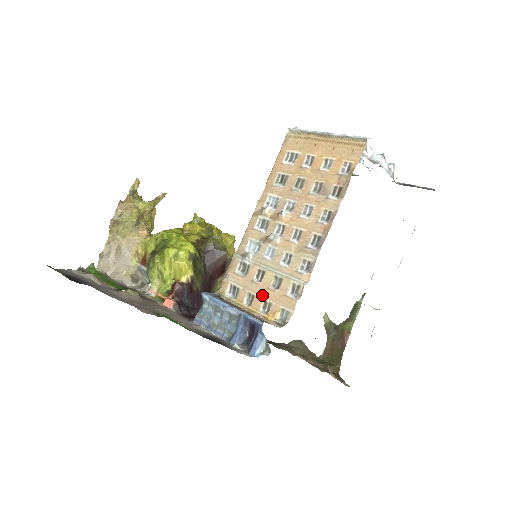
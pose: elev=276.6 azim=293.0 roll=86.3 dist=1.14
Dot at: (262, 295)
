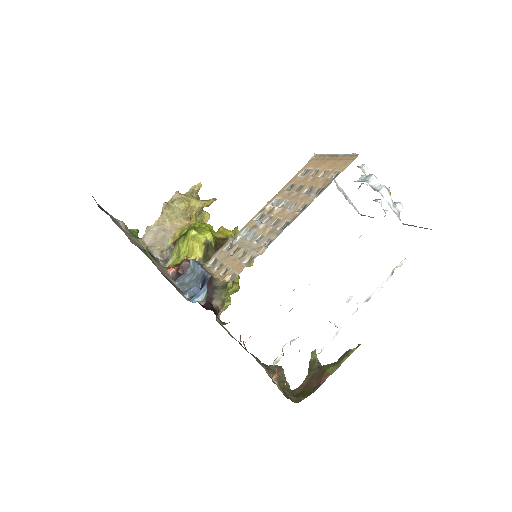
Dot at: (228, 264)
